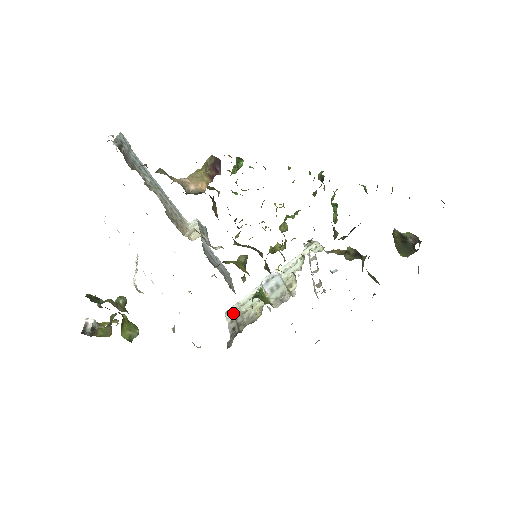
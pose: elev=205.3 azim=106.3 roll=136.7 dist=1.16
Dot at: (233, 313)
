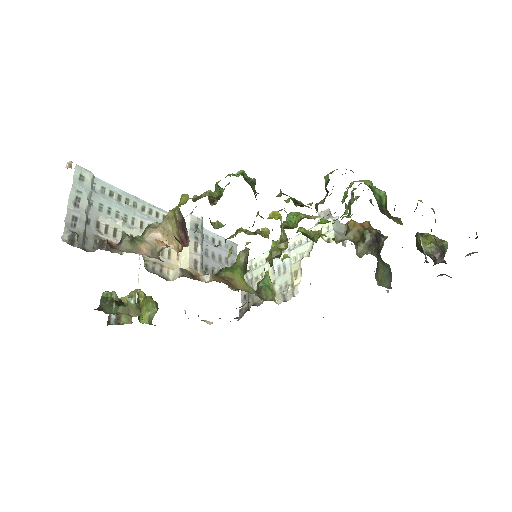
Dot at: (246, 275)
